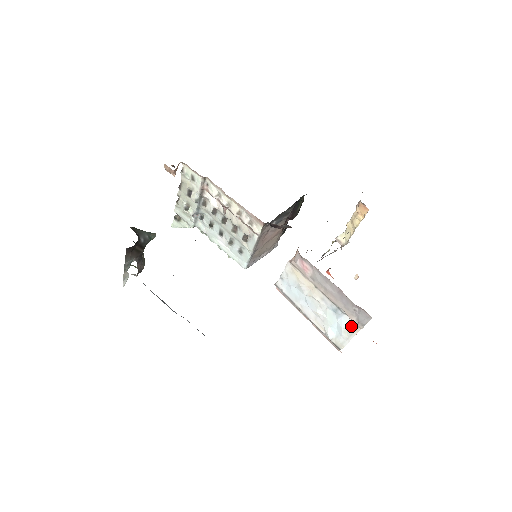
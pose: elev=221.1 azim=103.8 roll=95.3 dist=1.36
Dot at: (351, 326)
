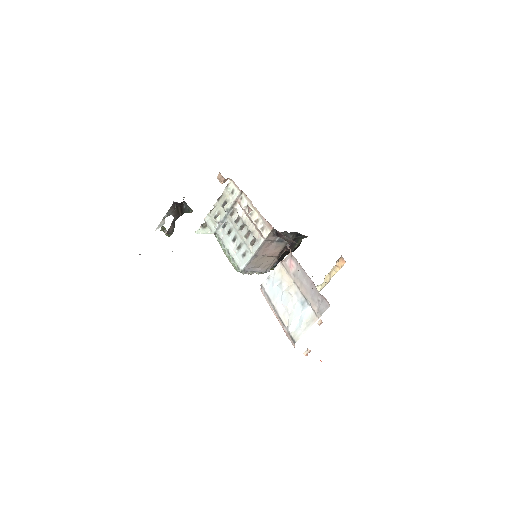
Dot at: (311, 317)
